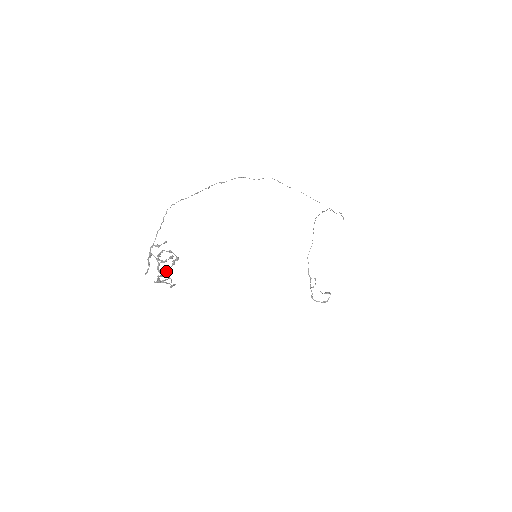
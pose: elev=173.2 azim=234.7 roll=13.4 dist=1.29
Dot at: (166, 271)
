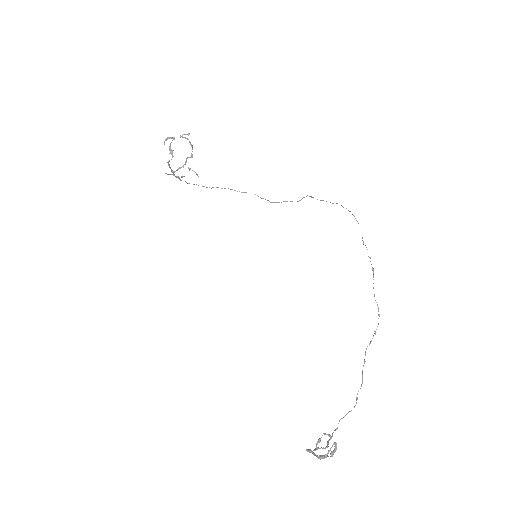
Dot at: (178, 169)
